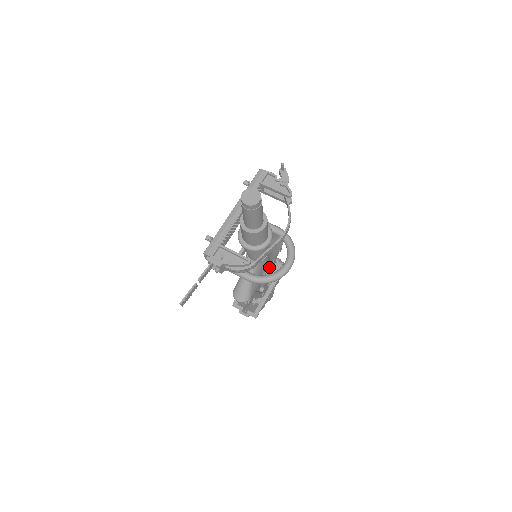
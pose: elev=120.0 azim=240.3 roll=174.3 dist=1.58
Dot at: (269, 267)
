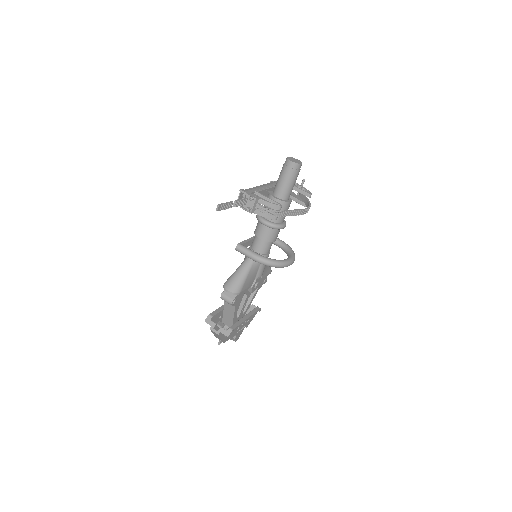
Dot at: (259, 280)
